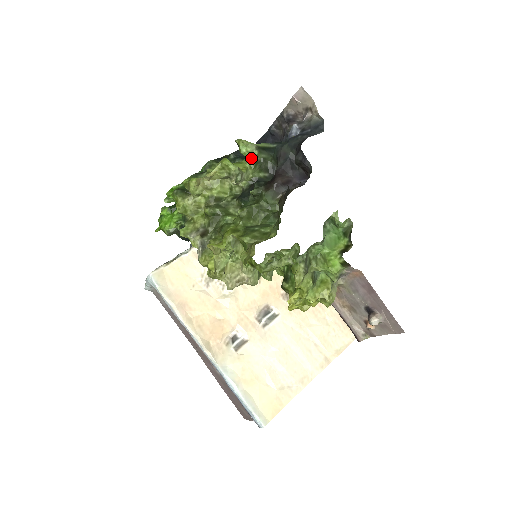
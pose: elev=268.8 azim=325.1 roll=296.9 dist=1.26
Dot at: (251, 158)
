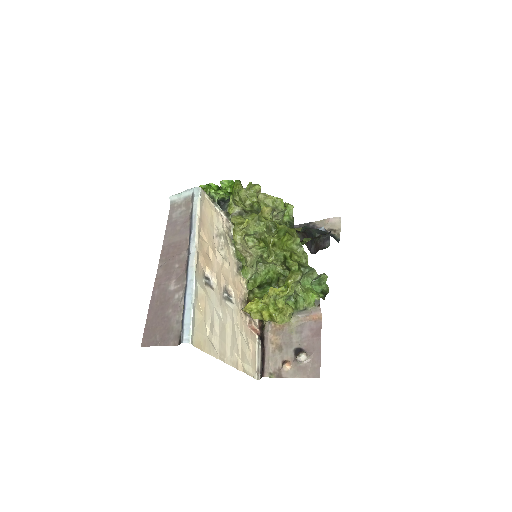
Dot at: (287, 217)
